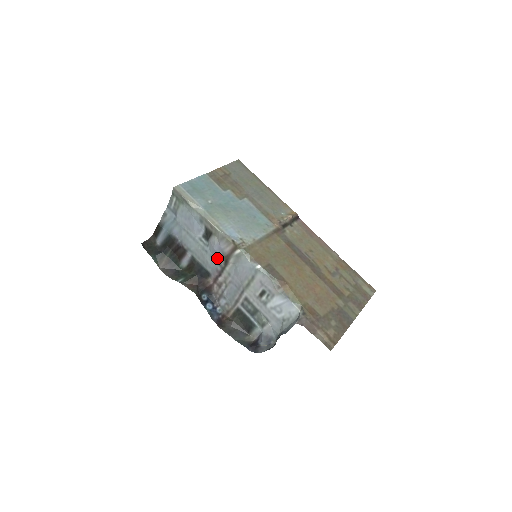
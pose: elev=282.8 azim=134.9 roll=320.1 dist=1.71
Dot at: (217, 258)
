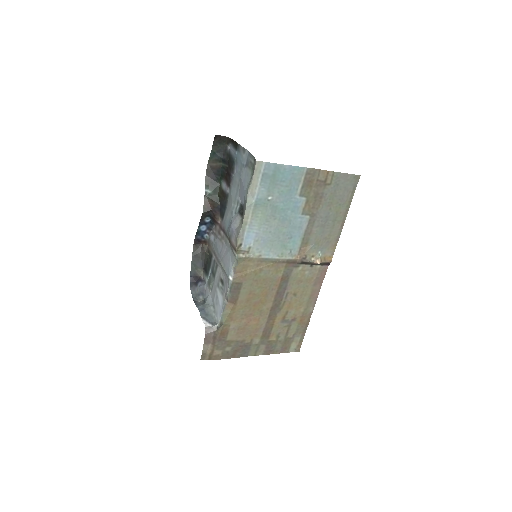
Dot at: (229, 228)
